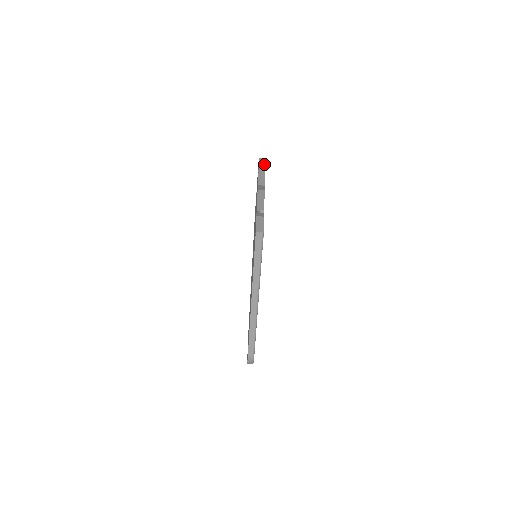
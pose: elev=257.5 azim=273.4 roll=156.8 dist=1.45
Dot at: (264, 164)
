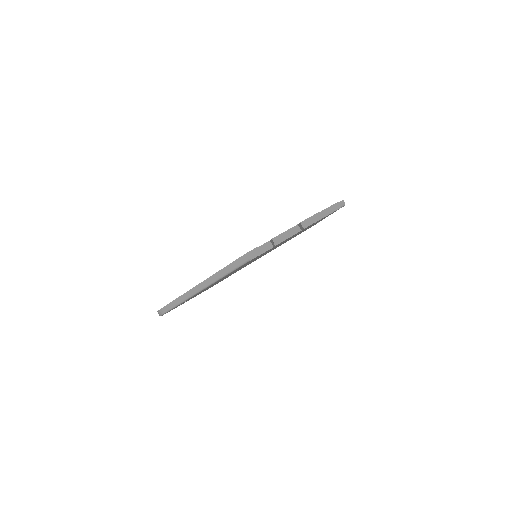
Dot at: (333, 211)
